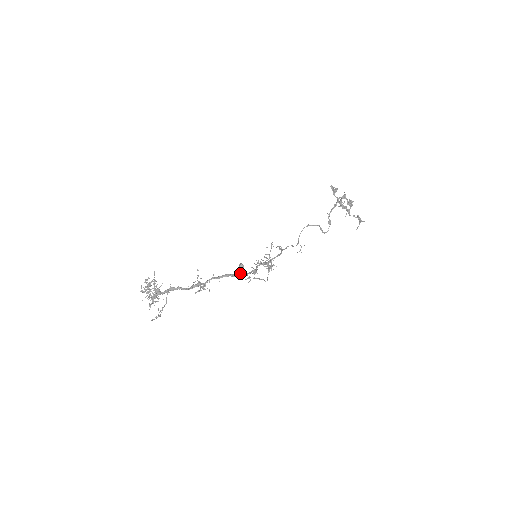
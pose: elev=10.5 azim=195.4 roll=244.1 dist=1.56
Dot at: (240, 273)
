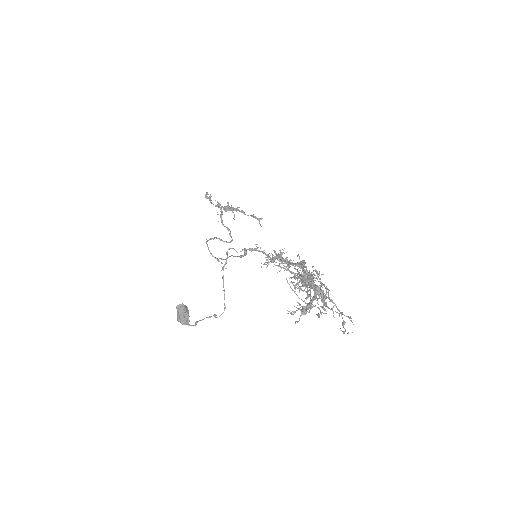
Dot at: (187, 318)
